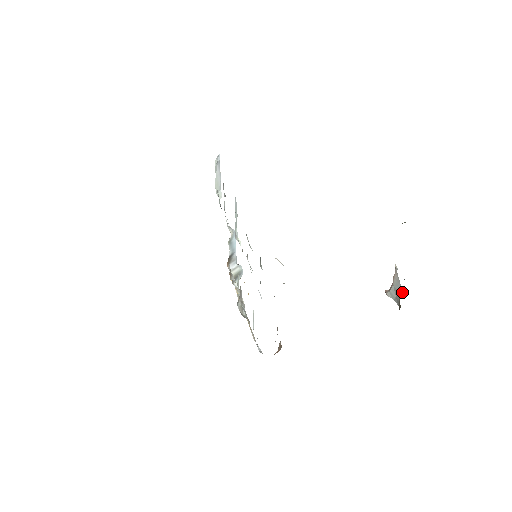
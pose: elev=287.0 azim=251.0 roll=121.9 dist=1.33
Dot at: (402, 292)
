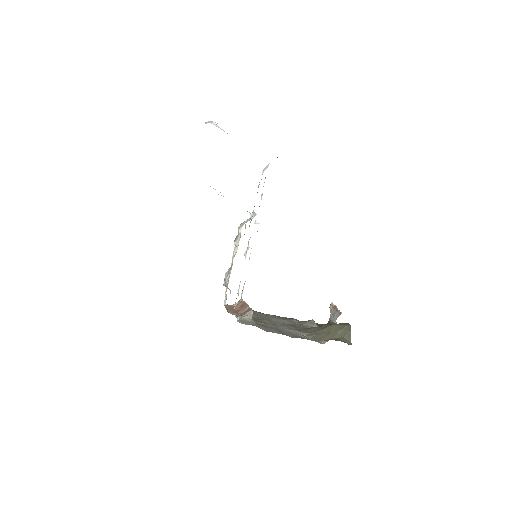
Dot at: (334, 322)
